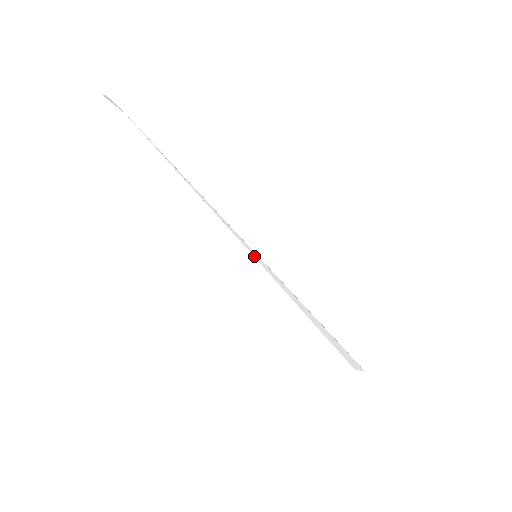
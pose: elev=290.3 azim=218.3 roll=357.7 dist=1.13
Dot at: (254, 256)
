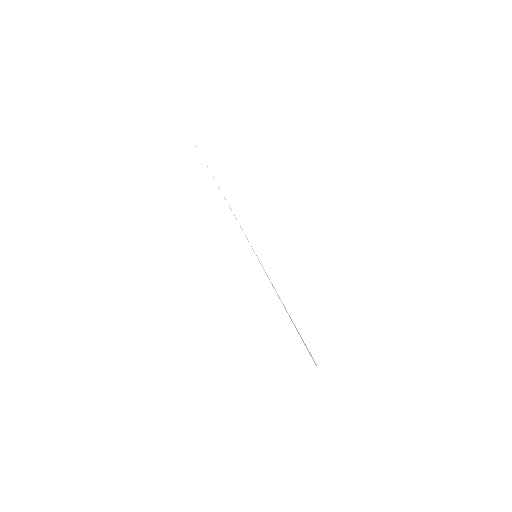
Dot at: occluded
